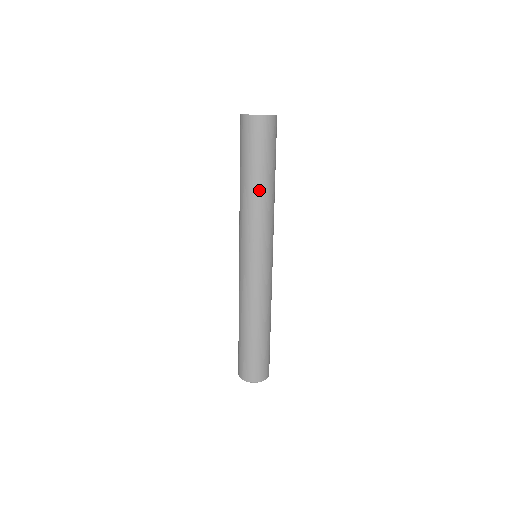
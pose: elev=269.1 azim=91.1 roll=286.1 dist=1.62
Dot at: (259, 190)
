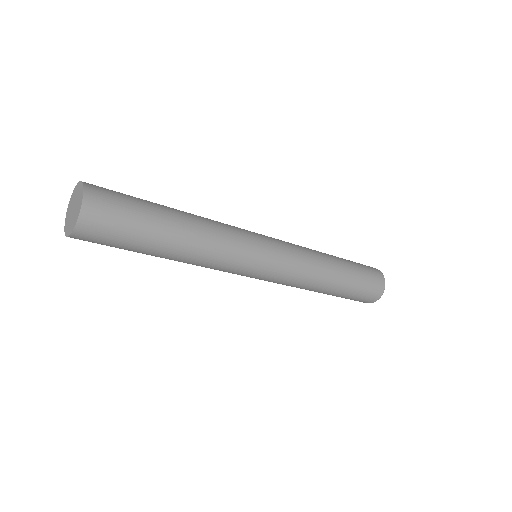
Dot at: (176, 256)
